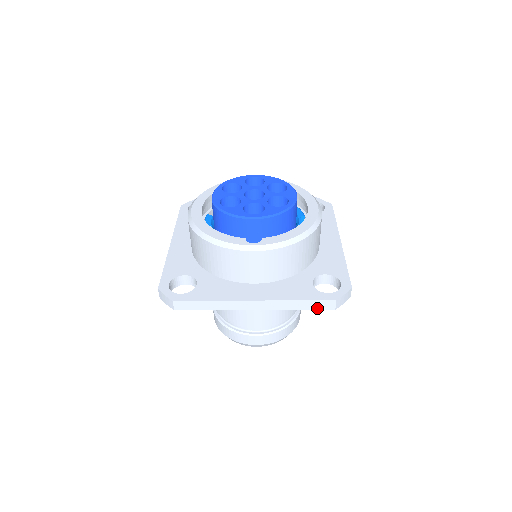
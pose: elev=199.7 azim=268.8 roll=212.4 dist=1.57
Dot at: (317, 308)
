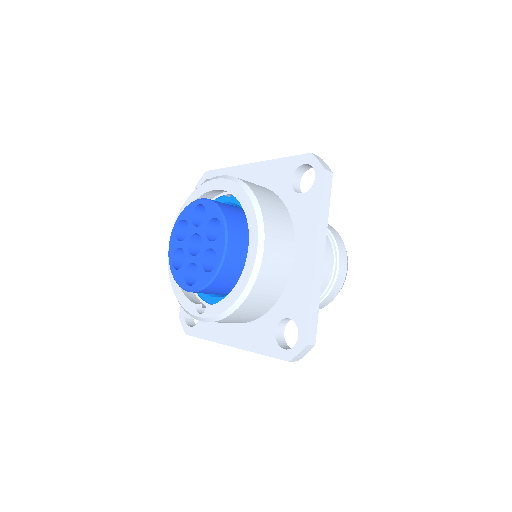
Dot at: occluded
